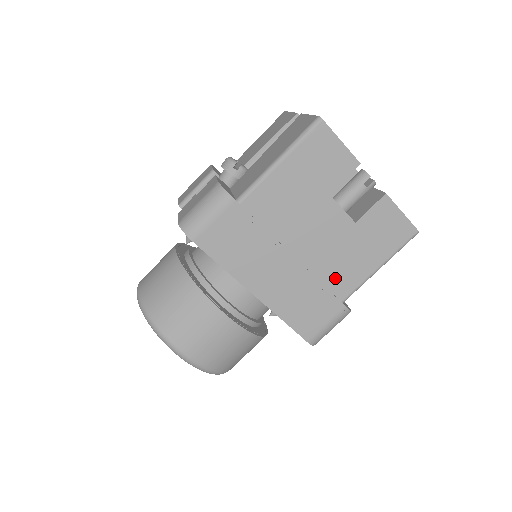
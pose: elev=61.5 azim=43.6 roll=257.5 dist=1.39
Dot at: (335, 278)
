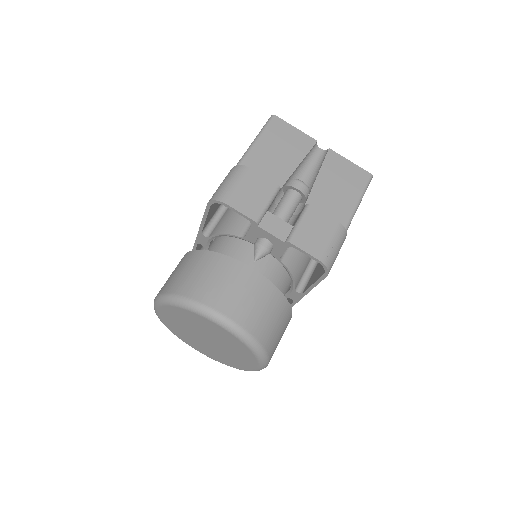
Dot at: occluded
